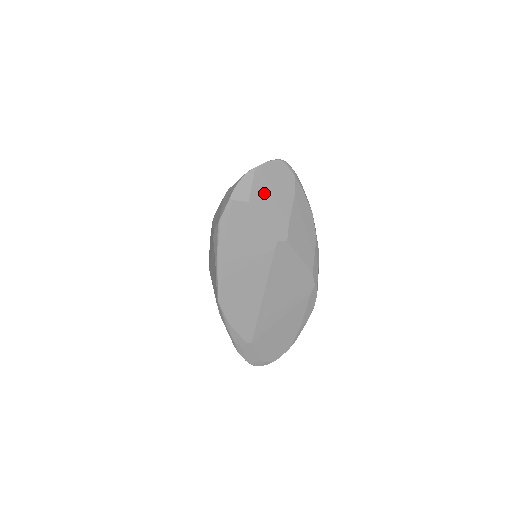
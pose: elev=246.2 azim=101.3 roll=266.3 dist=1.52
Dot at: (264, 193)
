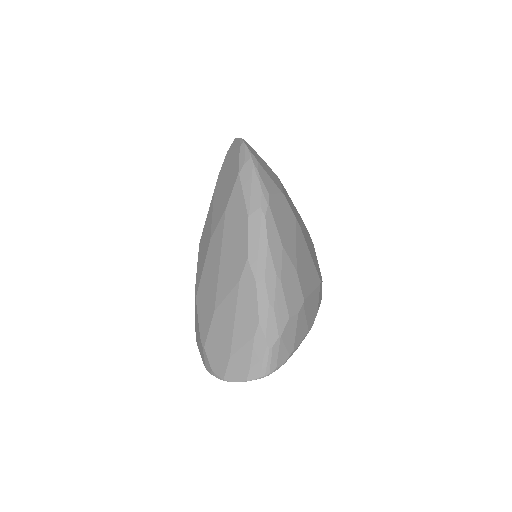
Dot at: occluded
